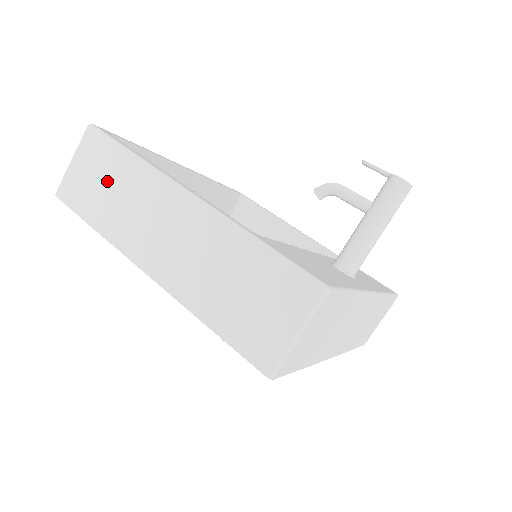
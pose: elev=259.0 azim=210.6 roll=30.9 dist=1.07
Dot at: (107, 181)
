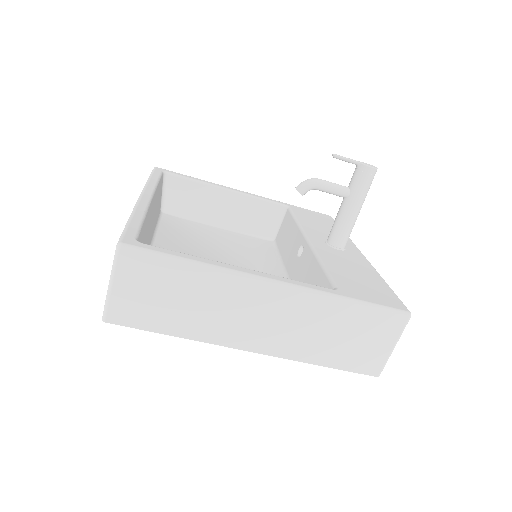
Dot at: (174, 294)
